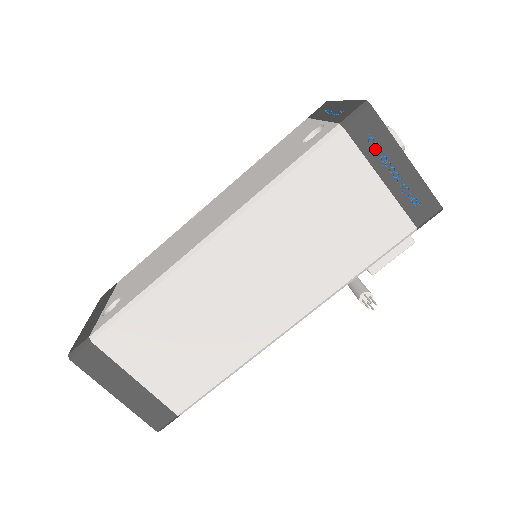
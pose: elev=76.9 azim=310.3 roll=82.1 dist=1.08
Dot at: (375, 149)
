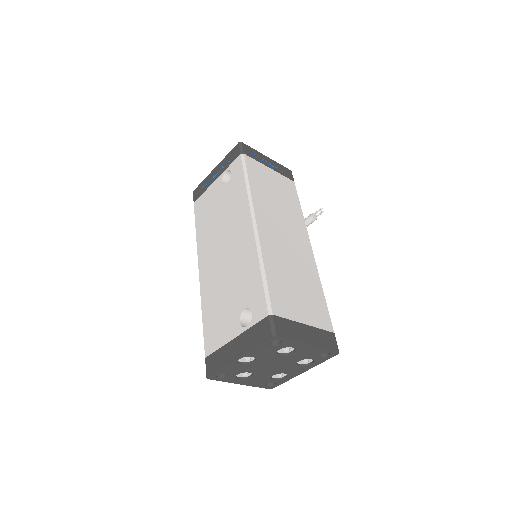
Dot at: (258, 158)
